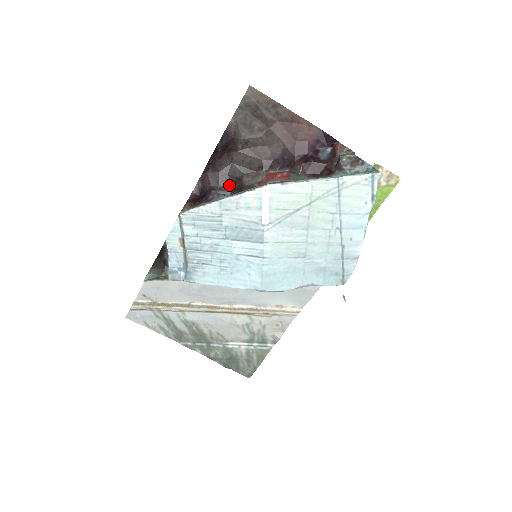
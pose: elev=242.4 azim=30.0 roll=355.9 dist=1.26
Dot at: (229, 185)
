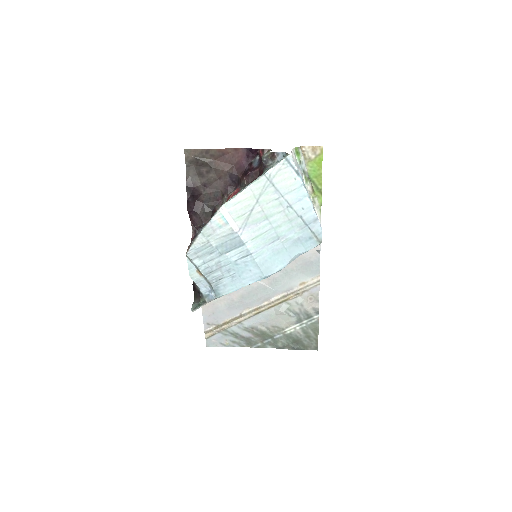
Dot at: (209, 219)
